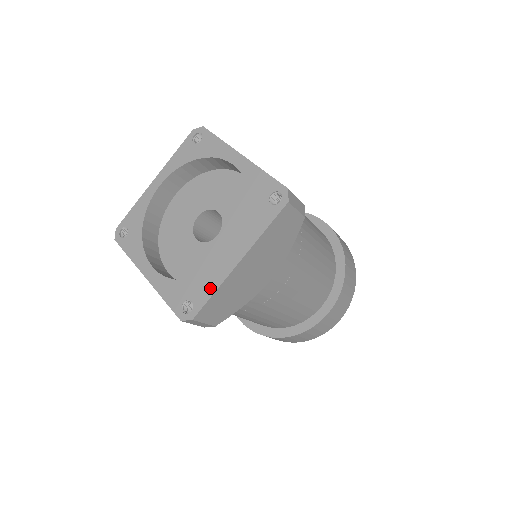
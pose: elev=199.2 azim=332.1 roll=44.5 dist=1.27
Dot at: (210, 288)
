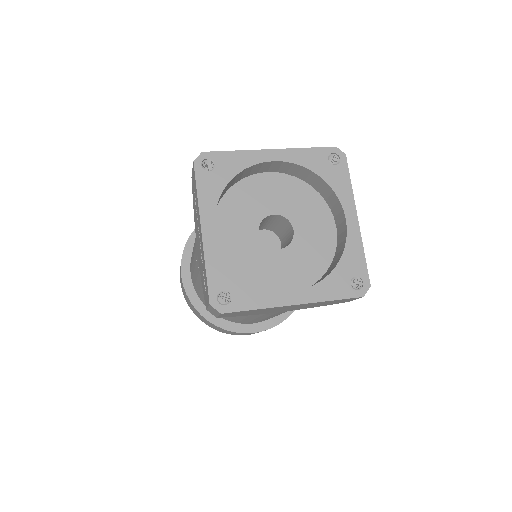
Dot at: (358, 254)
